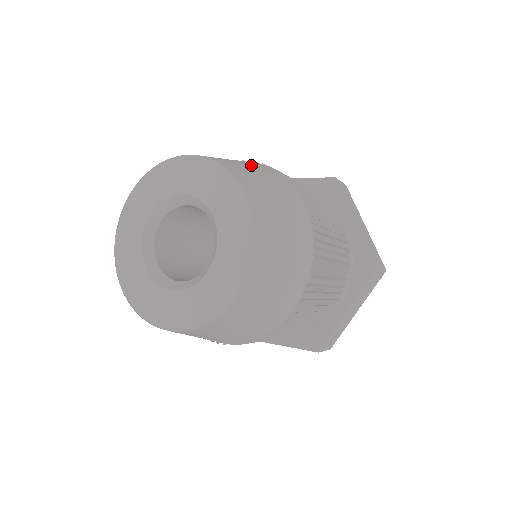
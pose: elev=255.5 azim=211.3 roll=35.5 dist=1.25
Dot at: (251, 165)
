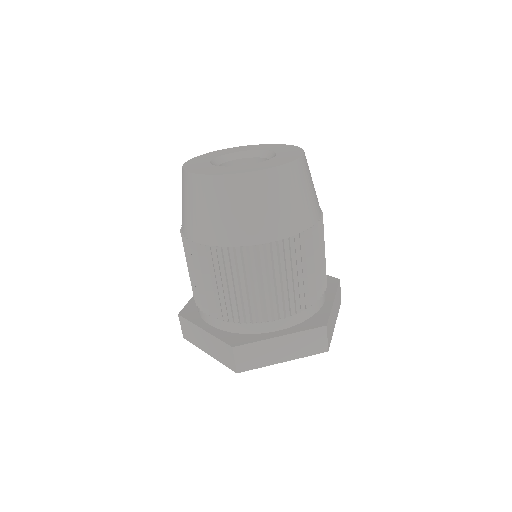
Dot at: occluded
